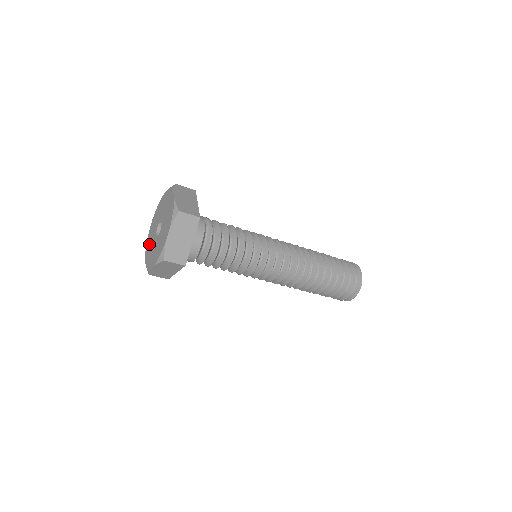
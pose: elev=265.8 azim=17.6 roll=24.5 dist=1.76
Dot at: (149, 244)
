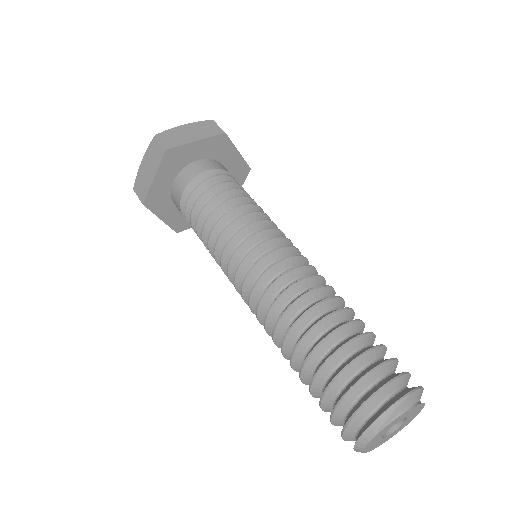
Dot at: occluded
